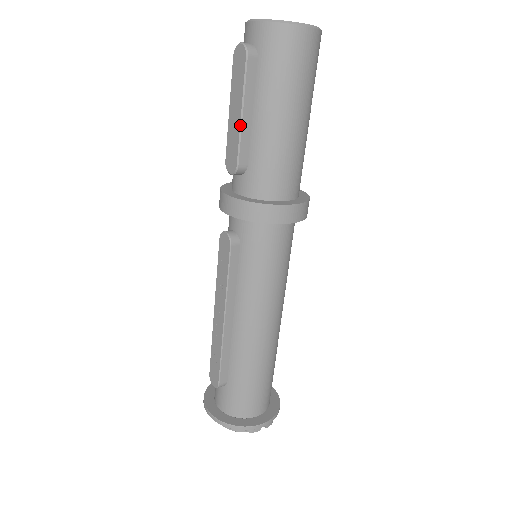
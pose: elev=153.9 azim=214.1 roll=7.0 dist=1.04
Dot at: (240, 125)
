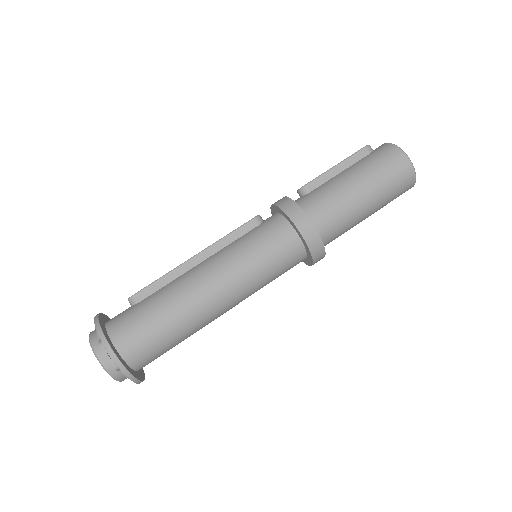
Dot at: (329, 169)
